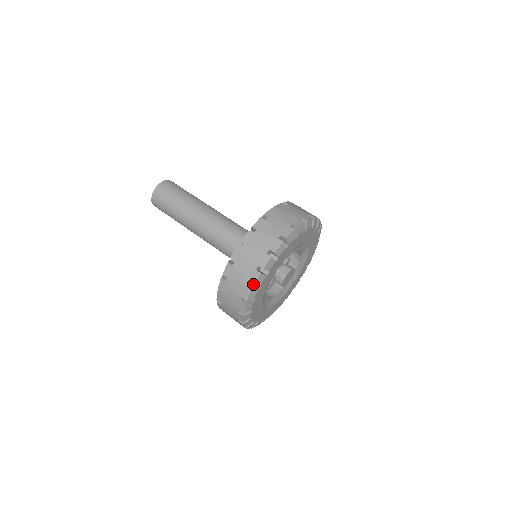
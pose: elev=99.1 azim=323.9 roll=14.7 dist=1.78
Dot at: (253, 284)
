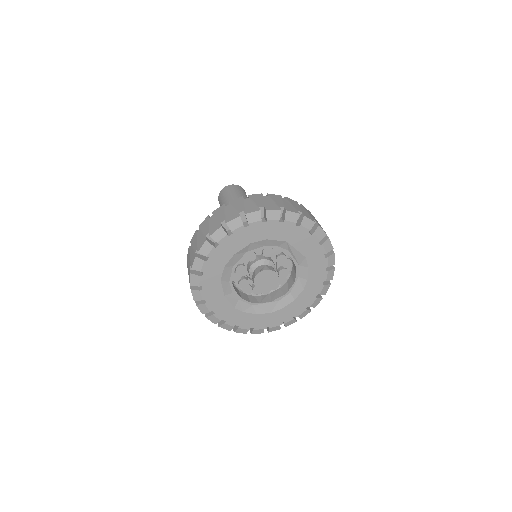
Dot at: (198, 250)
